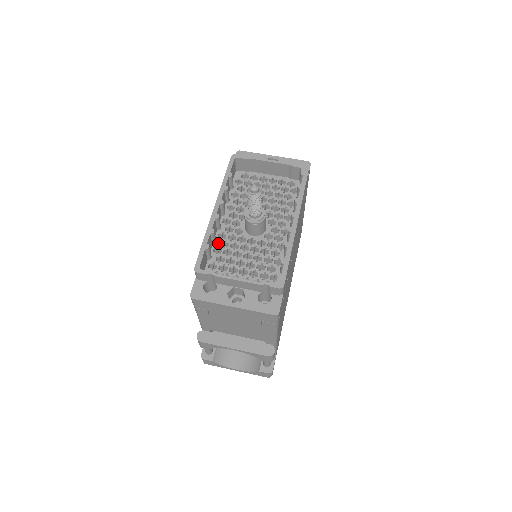
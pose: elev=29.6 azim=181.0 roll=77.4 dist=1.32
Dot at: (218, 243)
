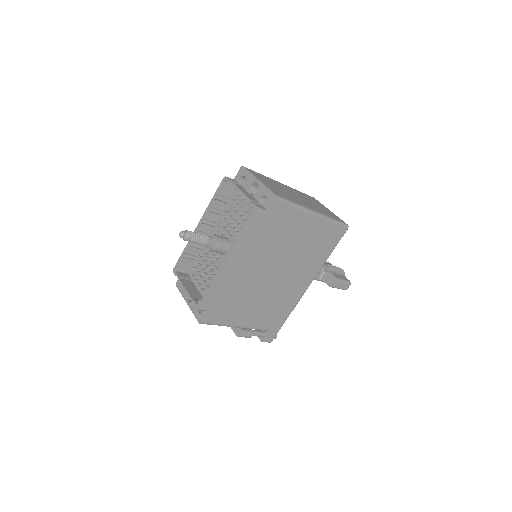
Dot at: (204, 249)
